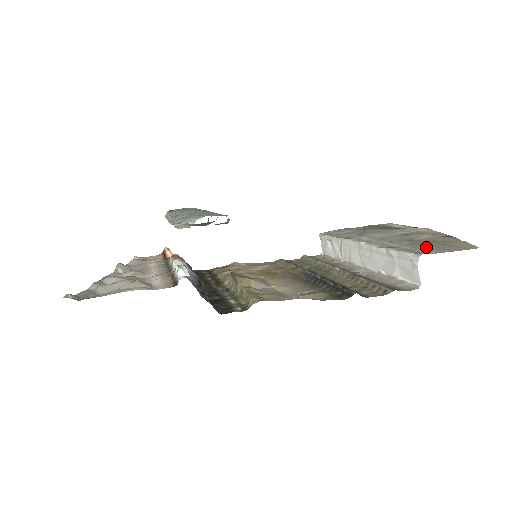
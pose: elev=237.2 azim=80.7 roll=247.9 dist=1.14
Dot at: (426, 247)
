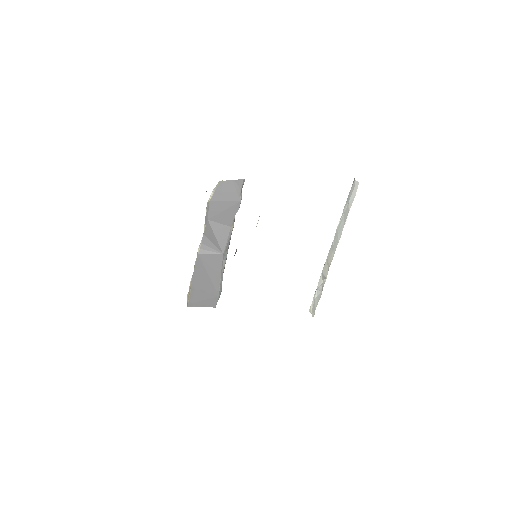
Dot at: occluded
